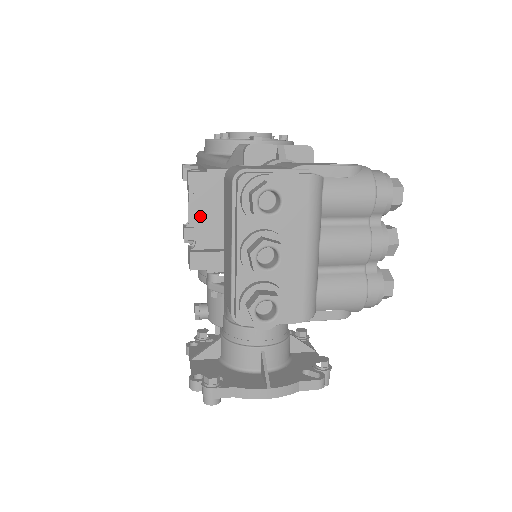
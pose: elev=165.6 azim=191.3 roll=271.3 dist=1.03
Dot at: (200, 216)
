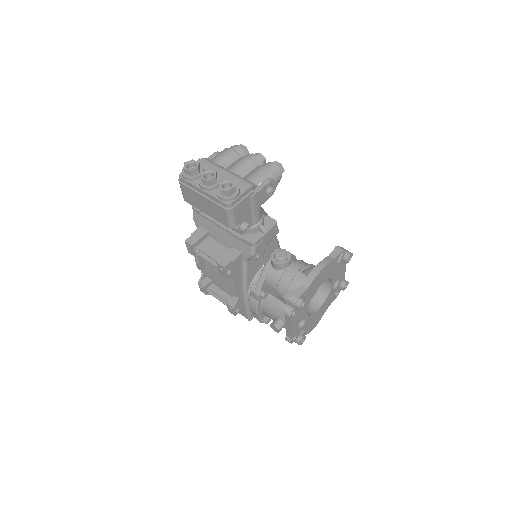
Dot at: (208, 252)
